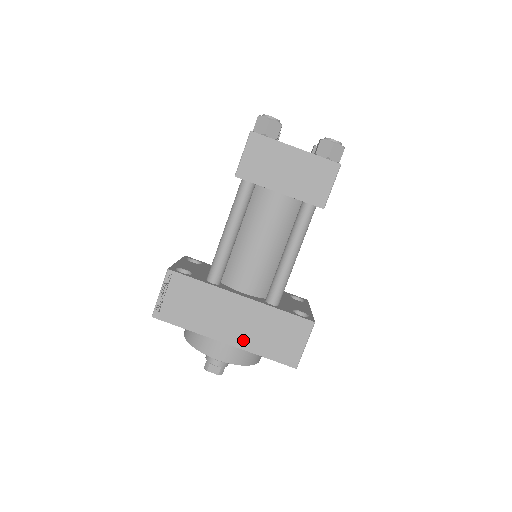
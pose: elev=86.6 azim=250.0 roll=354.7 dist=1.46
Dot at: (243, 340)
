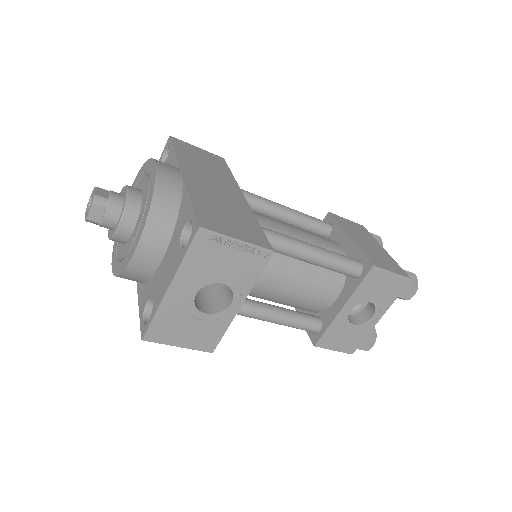
Dot at: (198, 187)
